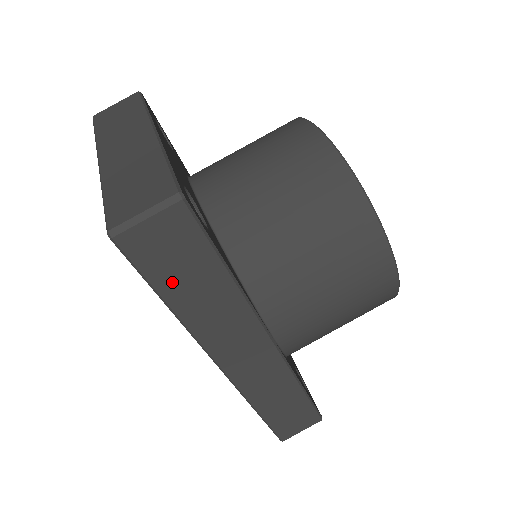
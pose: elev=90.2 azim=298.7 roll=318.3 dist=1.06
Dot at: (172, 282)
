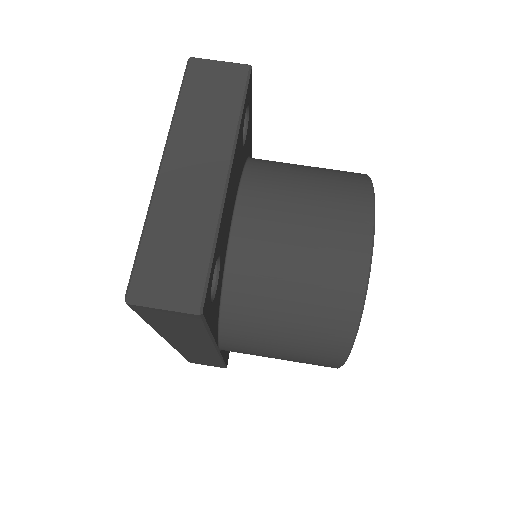
Dot at: (160, 323)
